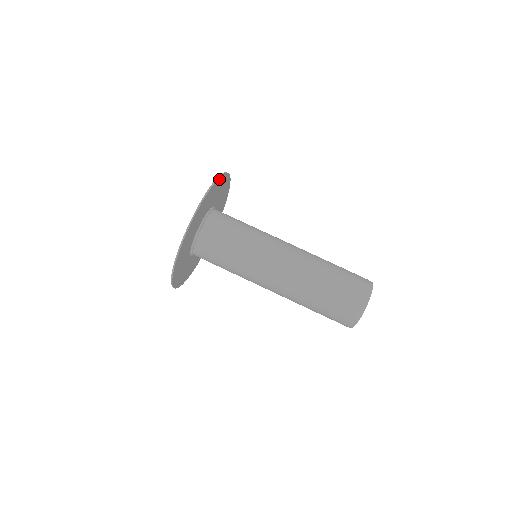
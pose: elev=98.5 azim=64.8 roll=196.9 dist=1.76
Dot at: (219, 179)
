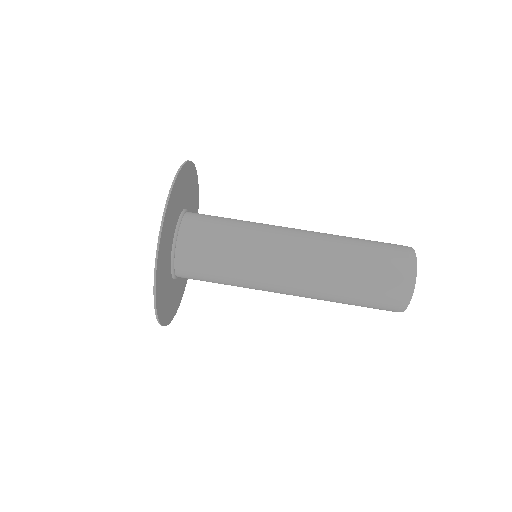
Dot at: (190, 165)
